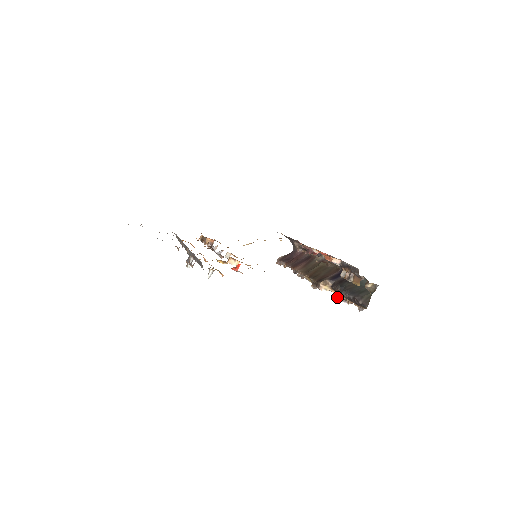
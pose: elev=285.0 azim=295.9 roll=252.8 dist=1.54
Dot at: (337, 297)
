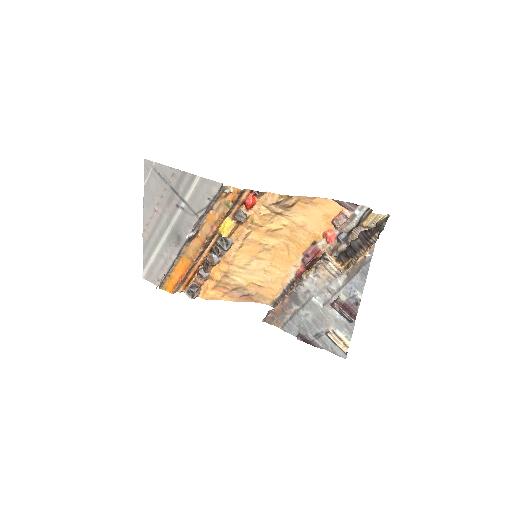
Dot at: (342, 272)
